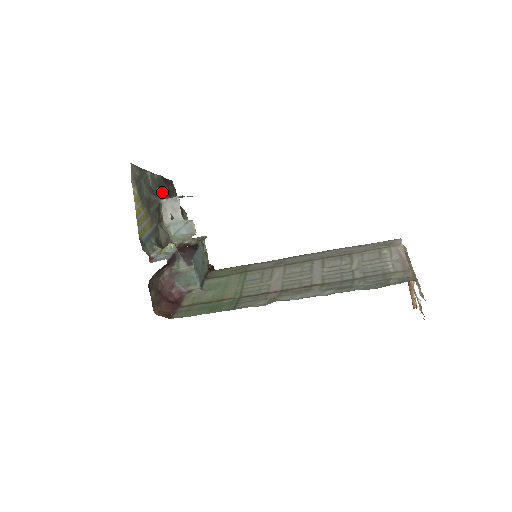
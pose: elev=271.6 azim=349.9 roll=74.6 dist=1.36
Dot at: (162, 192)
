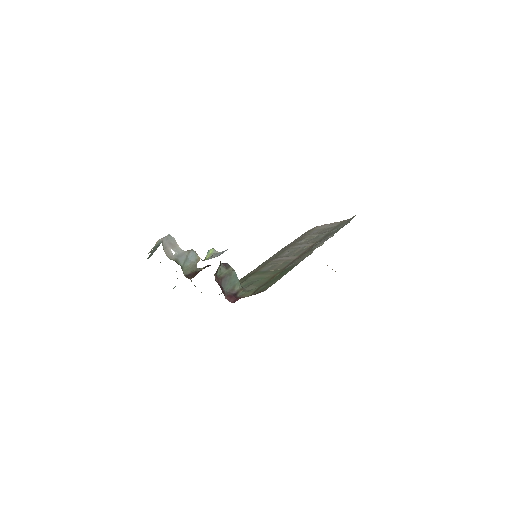
Dot at: occluded
